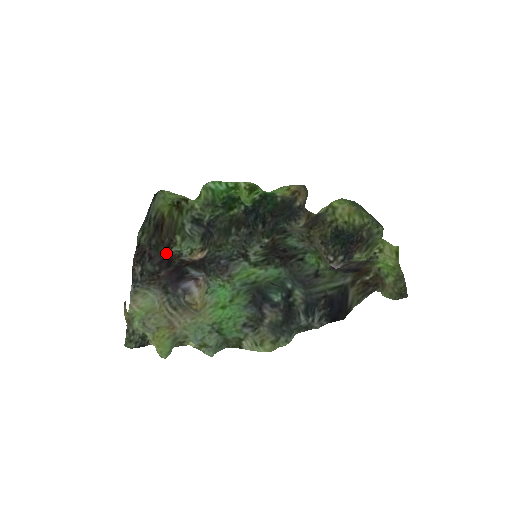
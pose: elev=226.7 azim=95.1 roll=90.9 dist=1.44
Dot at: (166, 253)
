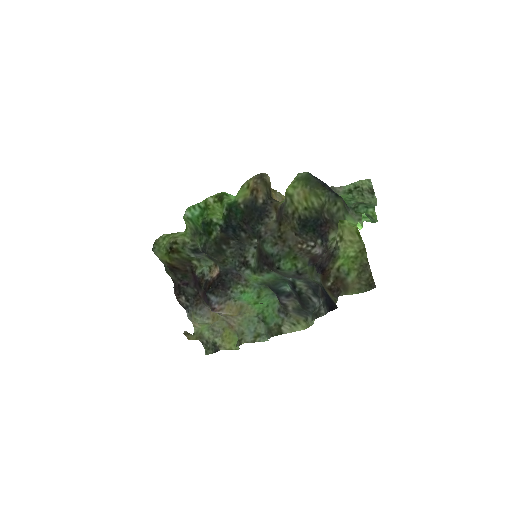
Dot at: (194, 278)
